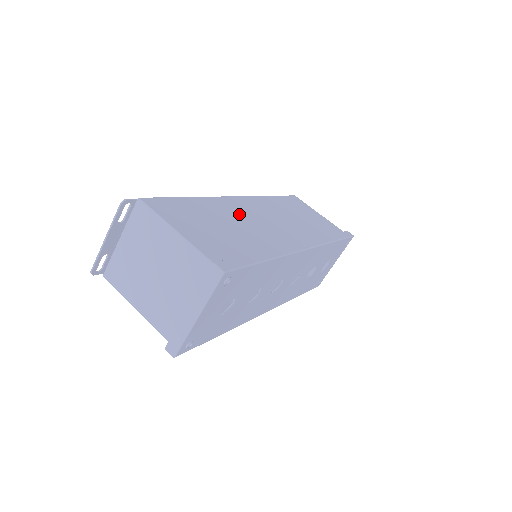
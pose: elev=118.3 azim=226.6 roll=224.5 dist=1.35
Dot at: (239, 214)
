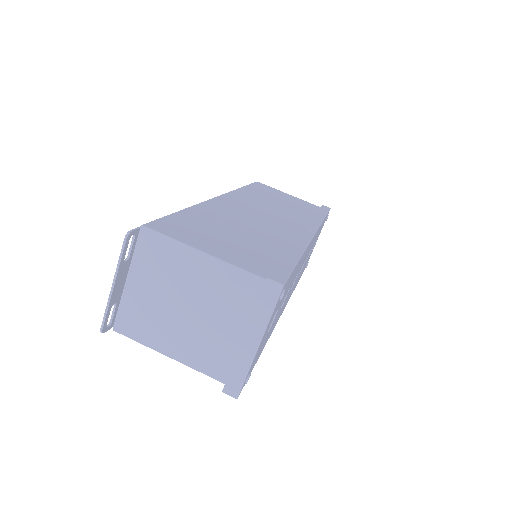
Dot at: (236, 215)
